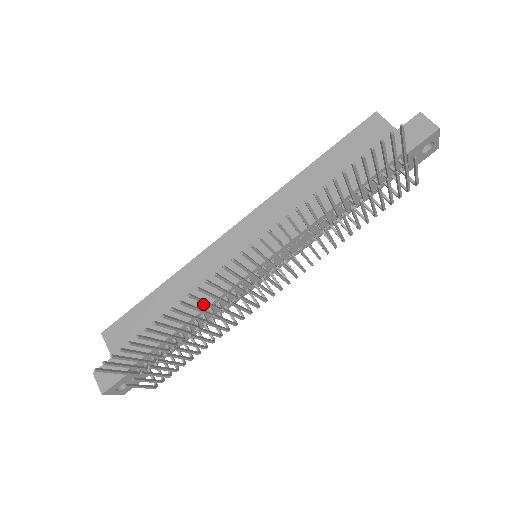
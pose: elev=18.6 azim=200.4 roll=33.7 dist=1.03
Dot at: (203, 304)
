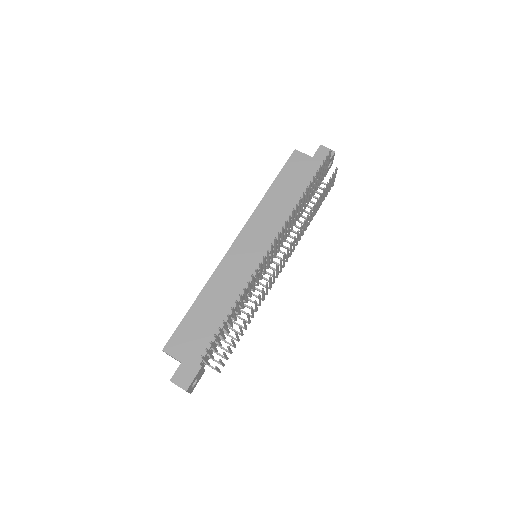
Dot at: (237, 297)
